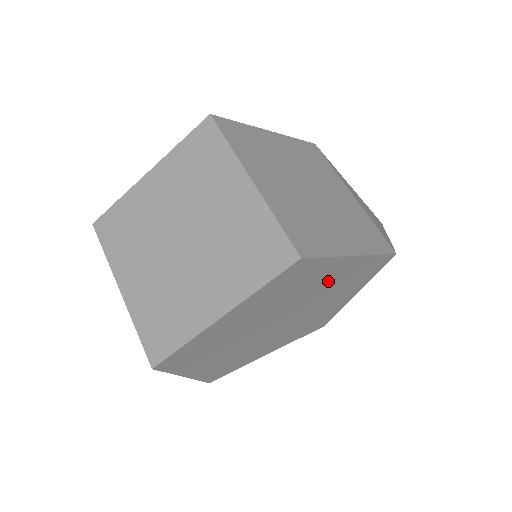
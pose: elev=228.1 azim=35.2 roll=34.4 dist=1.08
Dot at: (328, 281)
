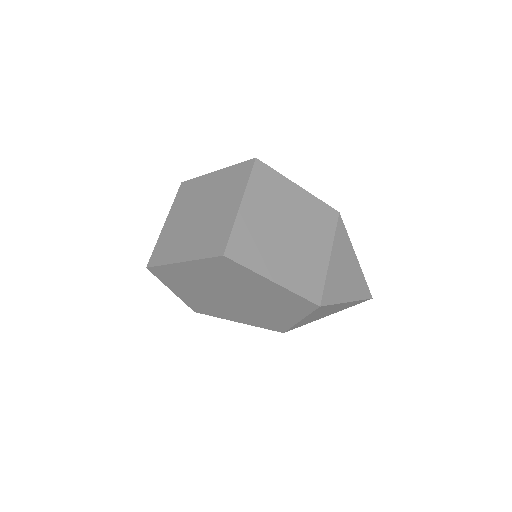
Dot at: (260, 289)
